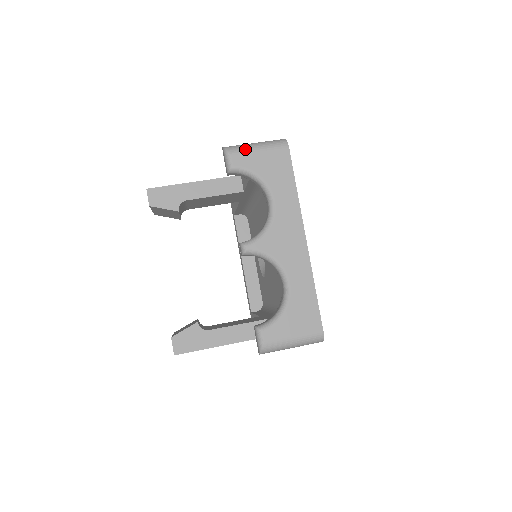
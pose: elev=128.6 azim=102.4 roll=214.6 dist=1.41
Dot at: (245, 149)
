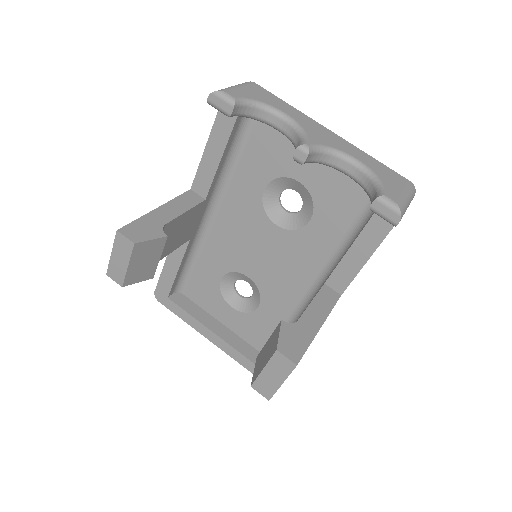
Dot at: (230, 88)
